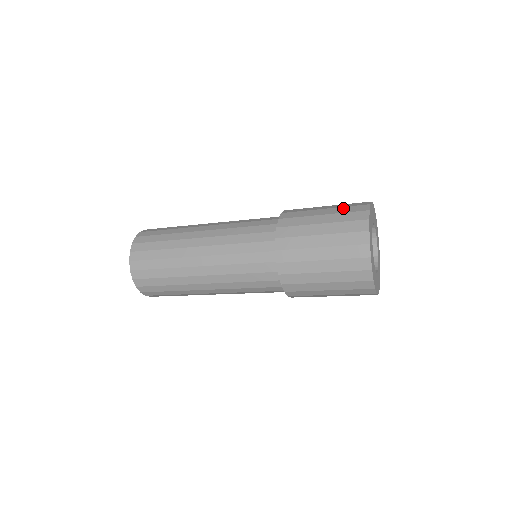
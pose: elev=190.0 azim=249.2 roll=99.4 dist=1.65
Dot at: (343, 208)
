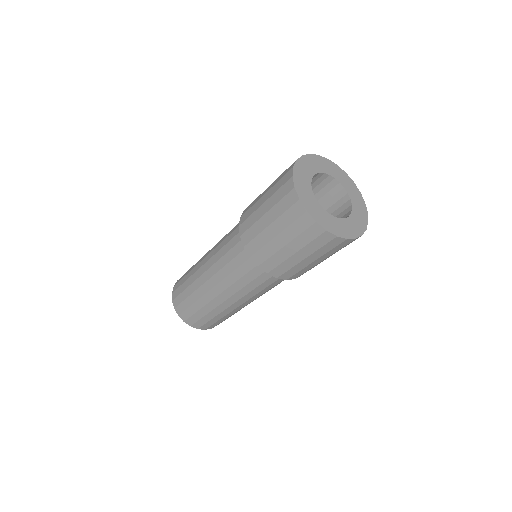
Dot at: (275, 195)
